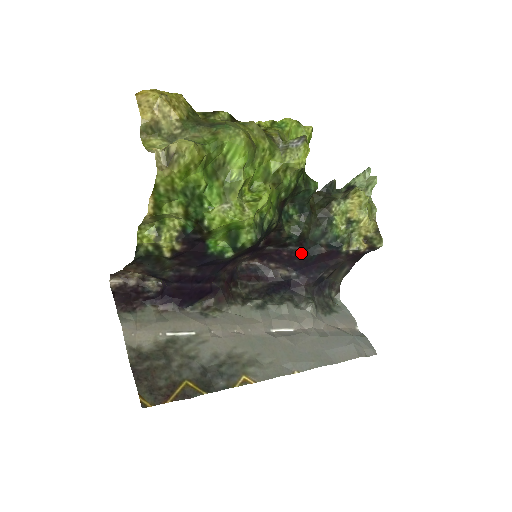
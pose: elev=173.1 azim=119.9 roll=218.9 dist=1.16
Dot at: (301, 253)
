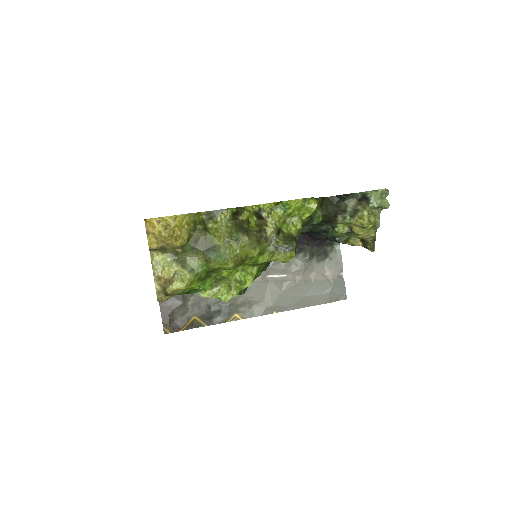
Dot at: occluded
